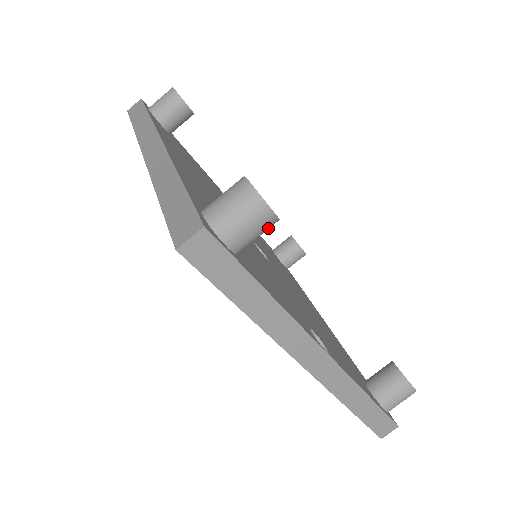
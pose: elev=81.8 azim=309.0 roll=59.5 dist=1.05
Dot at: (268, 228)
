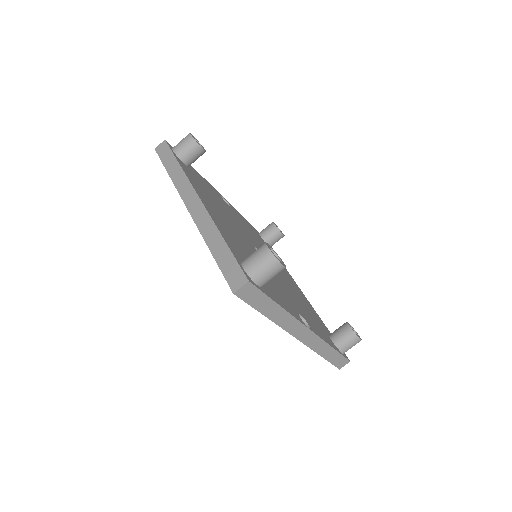
Dot at: (279, 272)
